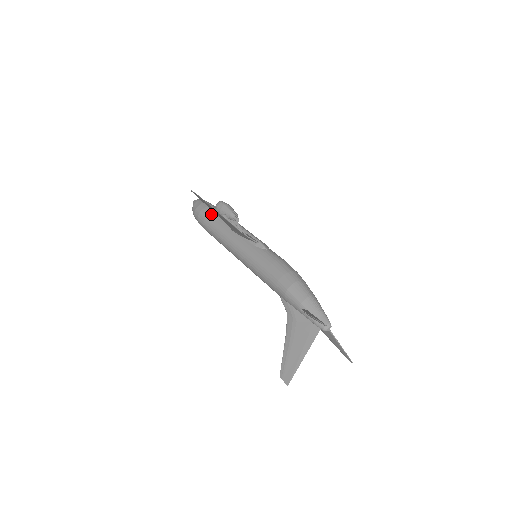
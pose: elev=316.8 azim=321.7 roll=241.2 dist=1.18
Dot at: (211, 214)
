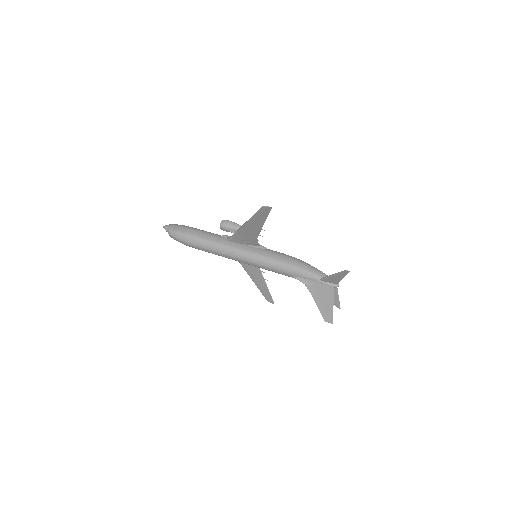
Dot at: (200, 233)
